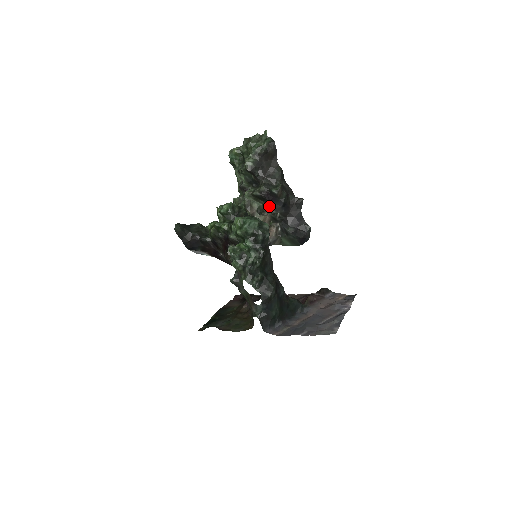
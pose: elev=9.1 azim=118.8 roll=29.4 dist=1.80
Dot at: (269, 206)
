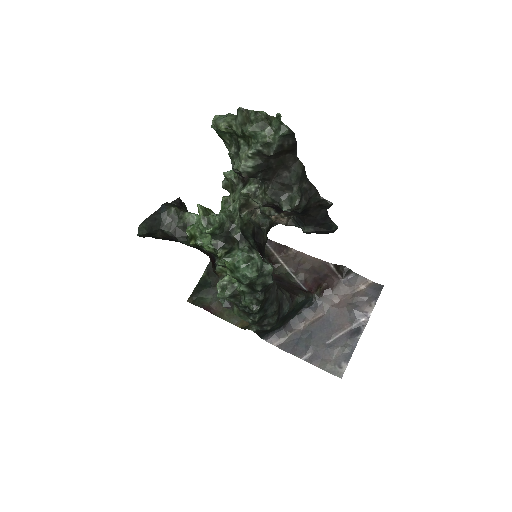
Dot at: (277, 213)
